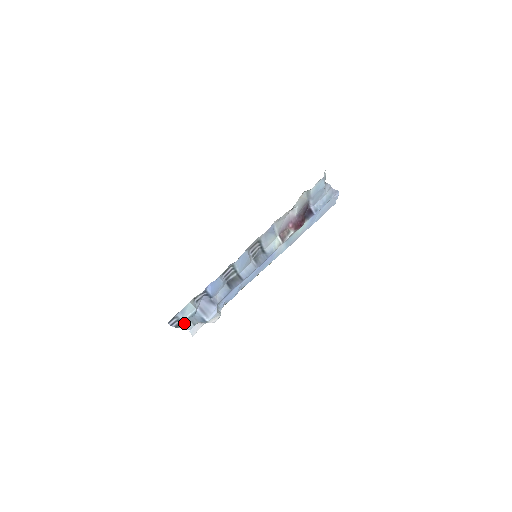
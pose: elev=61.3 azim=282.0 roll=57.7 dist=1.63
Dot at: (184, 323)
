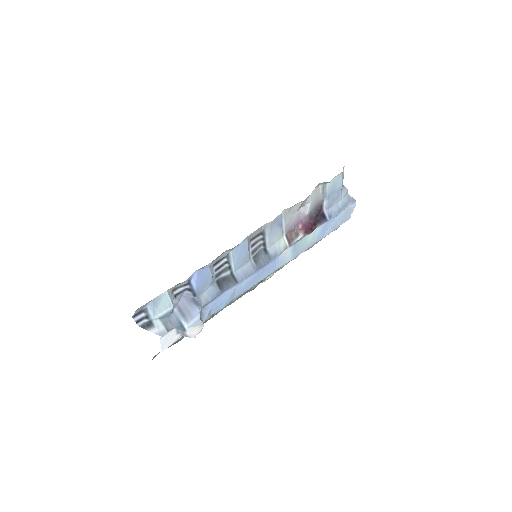
Dot at: (154, 324)
